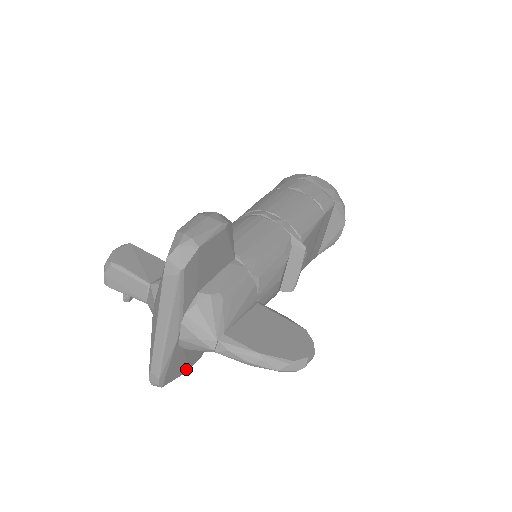
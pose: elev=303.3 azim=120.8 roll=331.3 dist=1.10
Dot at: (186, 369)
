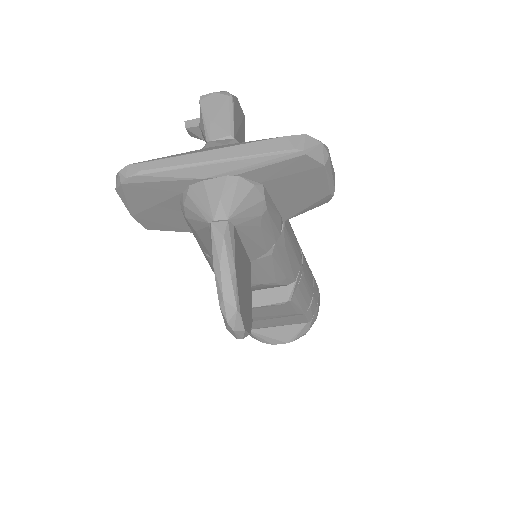
Dot at: (137, 212)
